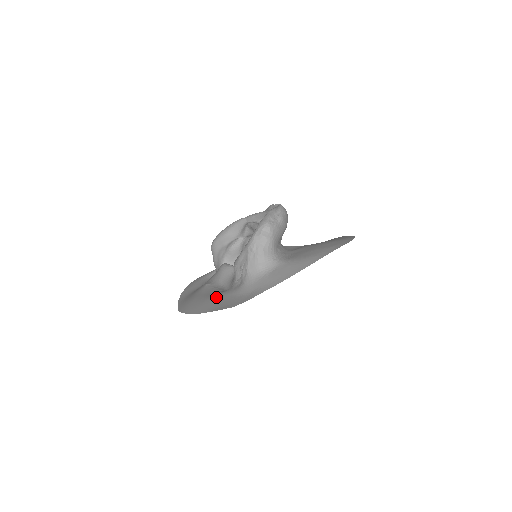
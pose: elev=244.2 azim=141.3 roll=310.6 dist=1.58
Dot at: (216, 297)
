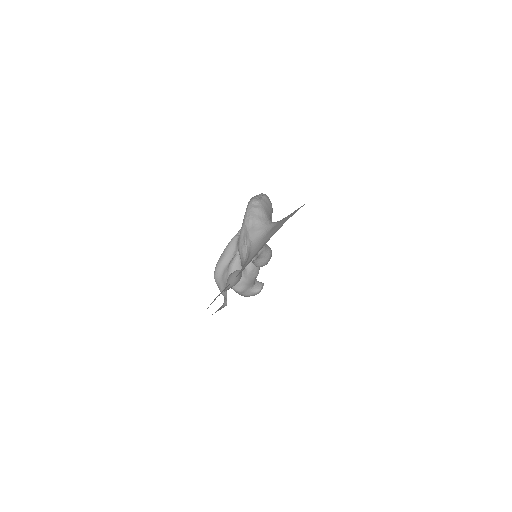
Dot at: occluded
